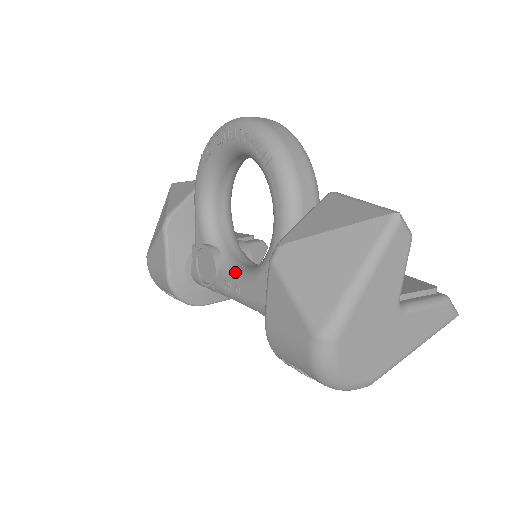
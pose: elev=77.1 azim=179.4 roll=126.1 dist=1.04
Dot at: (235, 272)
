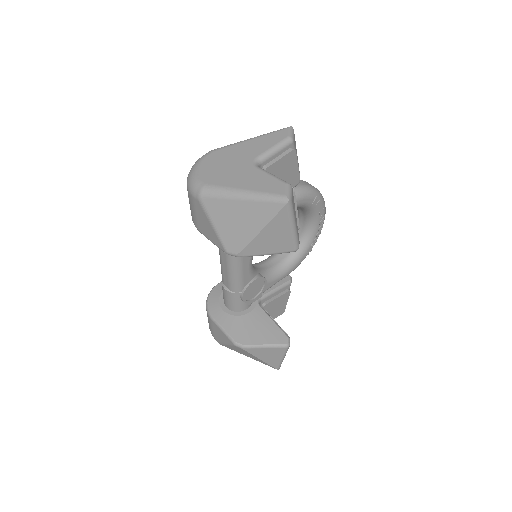
Dot at: occluded
